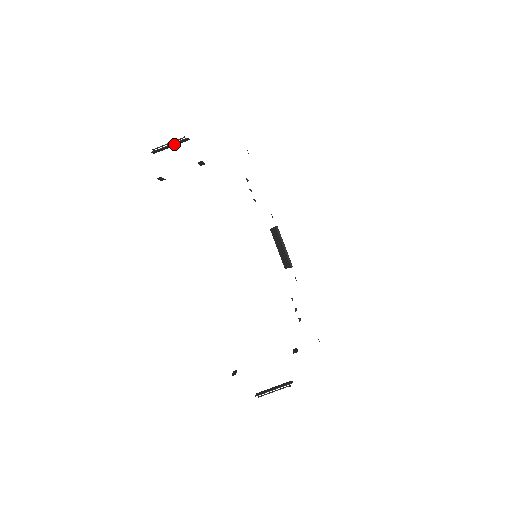
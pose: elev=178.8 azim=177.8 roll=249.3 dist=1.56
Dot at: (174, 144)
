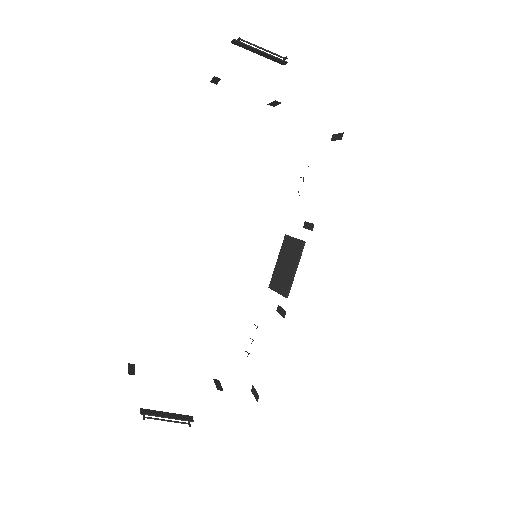
Dot at: (265, 54)
